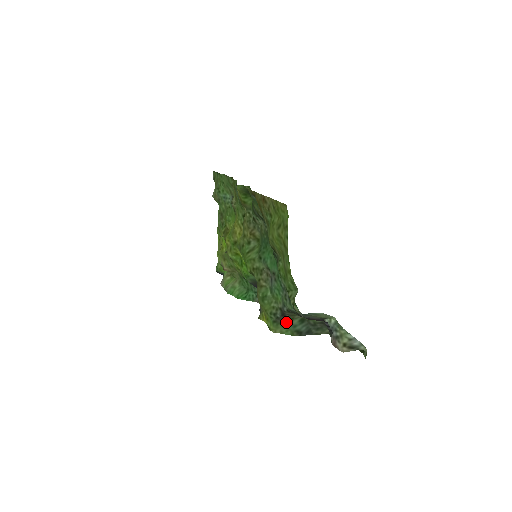
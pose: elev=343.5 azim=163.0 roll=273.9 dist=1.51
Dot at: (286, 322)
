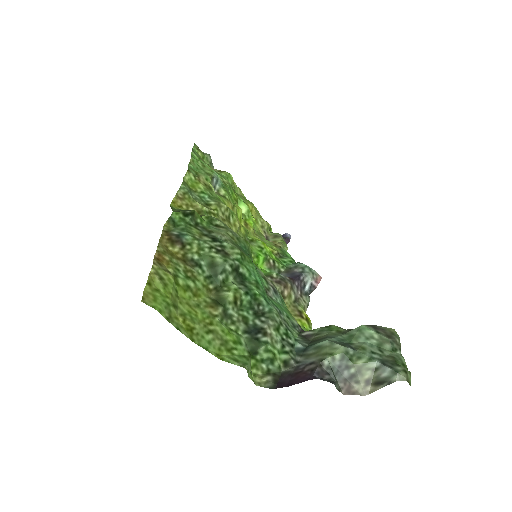
Dot at: occluded
